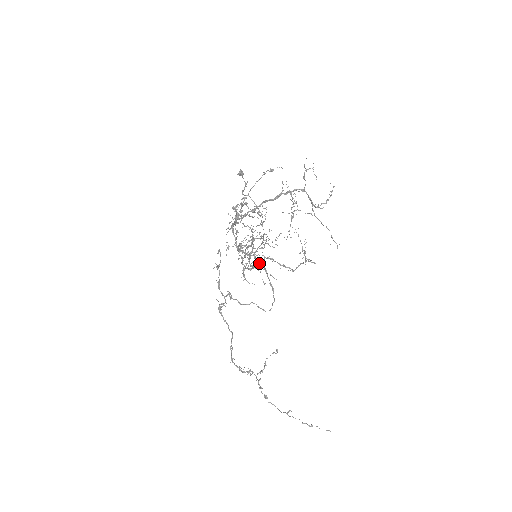
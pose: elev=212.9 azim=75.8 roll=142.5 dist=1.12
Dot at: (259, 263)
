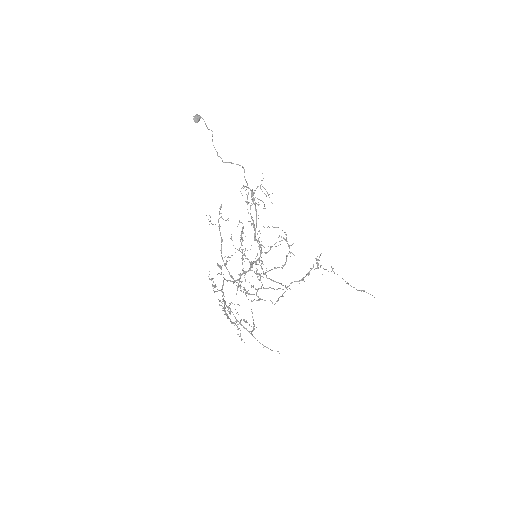
Dot at: occluded
